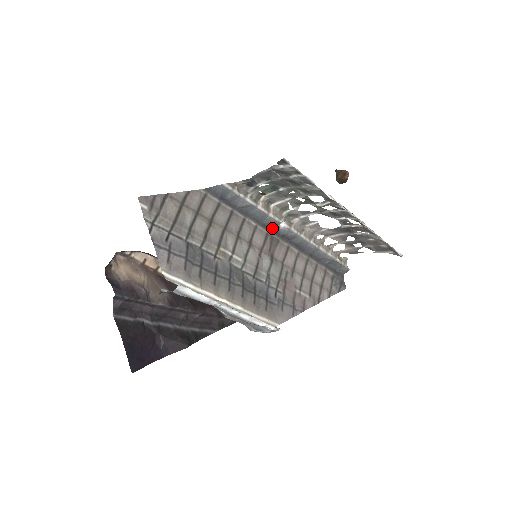
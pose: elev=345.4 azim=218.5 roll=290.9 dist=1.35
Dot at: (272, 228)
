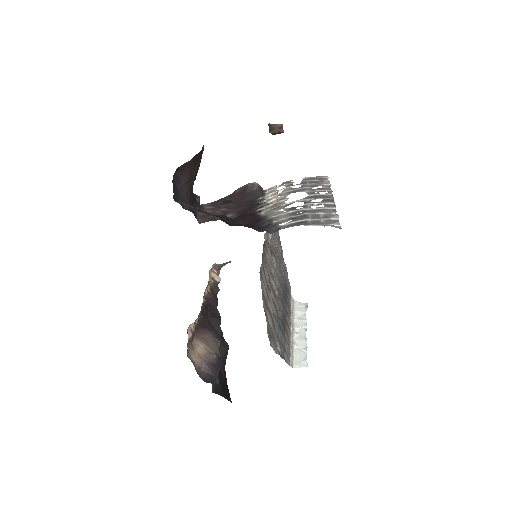
Dot at: occluded
